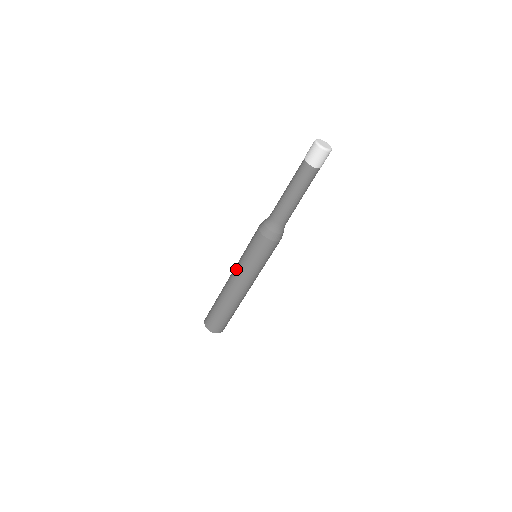
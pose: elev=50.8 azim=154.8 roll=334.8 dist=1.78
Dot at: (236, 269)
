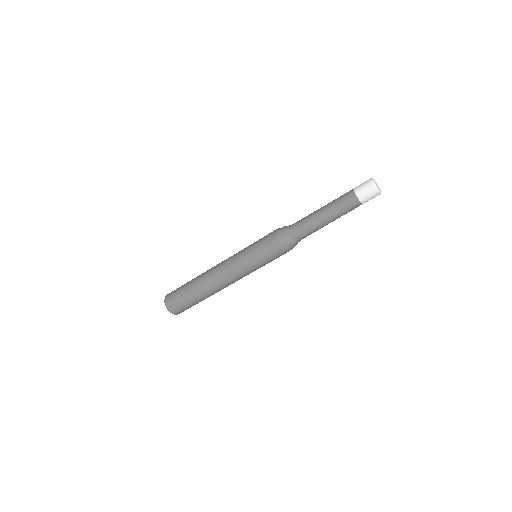
Dot at: (236, 272)
